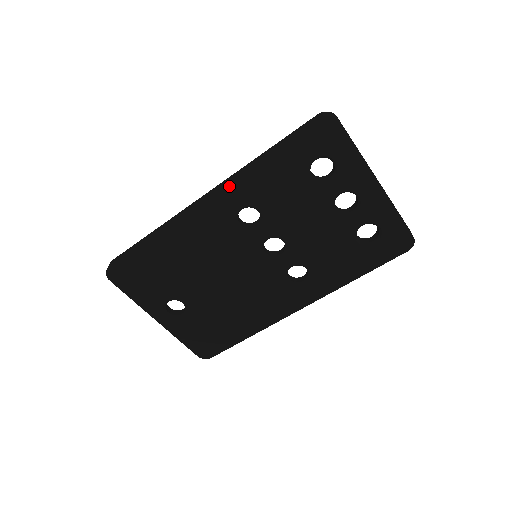
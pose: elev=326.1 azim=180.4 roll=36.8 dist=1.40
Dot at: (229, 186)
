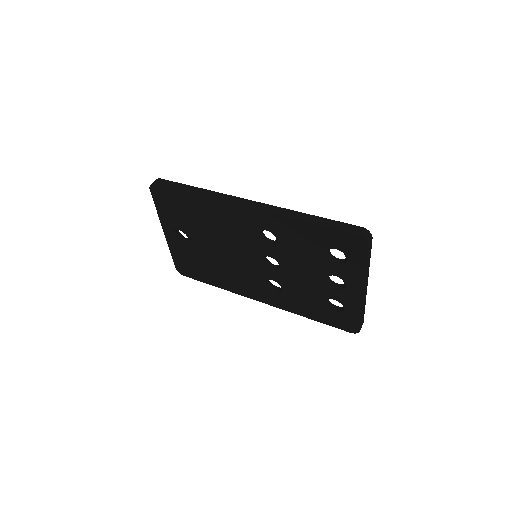
Dot at: (269, 214)
